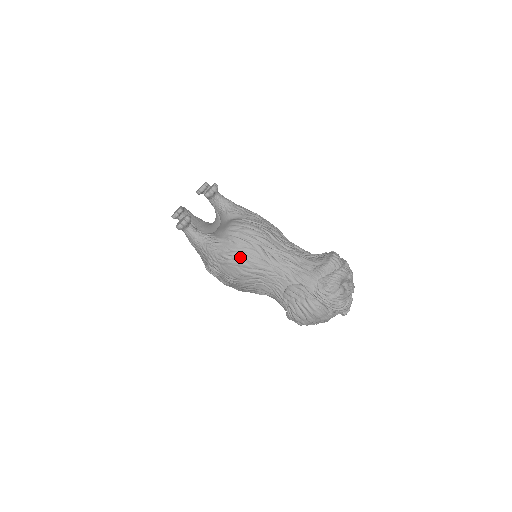
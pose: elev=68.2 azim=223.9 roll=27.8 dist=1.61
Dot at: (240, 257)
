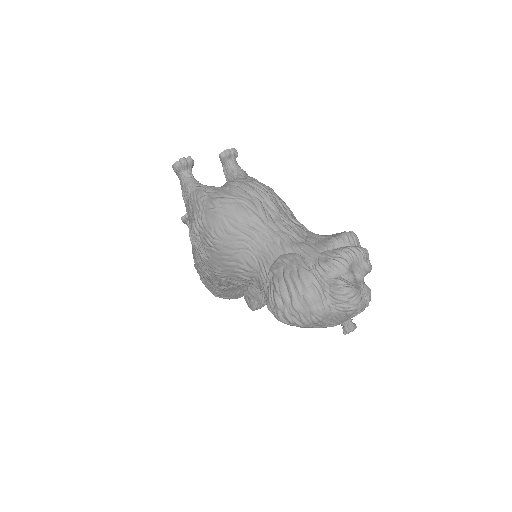
Dot at: (231, 204)
